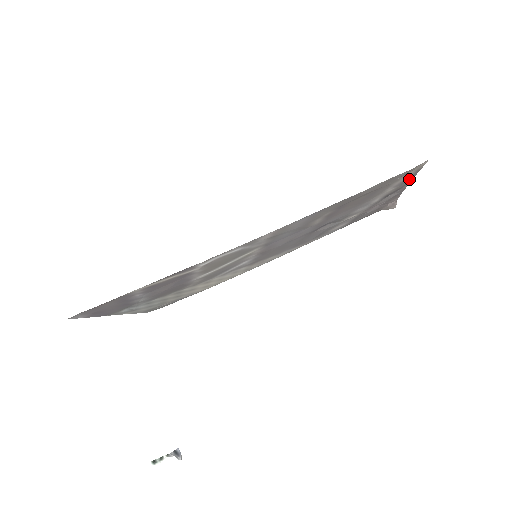
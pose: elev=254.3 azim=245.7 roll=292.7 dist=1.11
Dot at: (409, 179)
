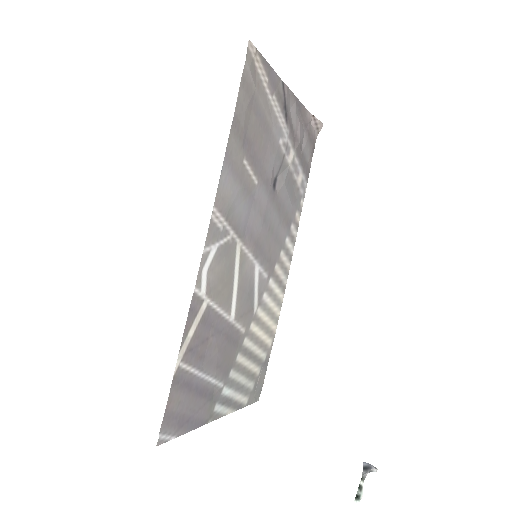
Dot at: (275, 78)
